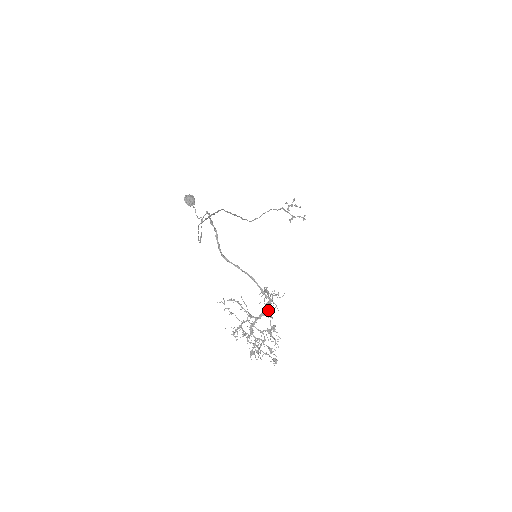
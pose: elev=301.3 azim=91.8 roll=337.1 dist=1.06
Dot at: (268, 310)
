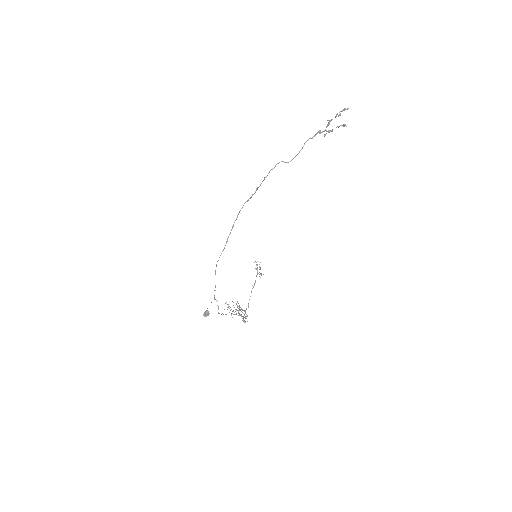
Dot at: occluded
